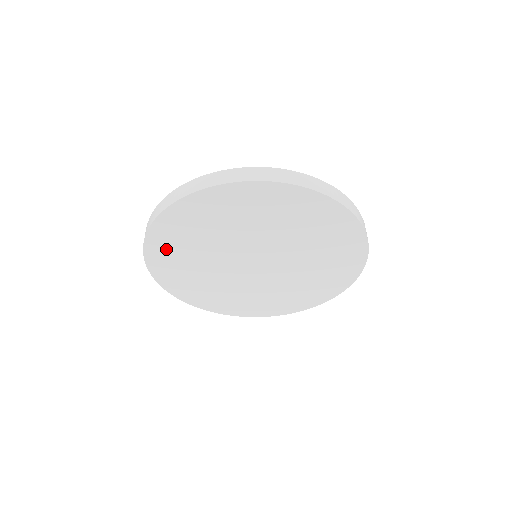
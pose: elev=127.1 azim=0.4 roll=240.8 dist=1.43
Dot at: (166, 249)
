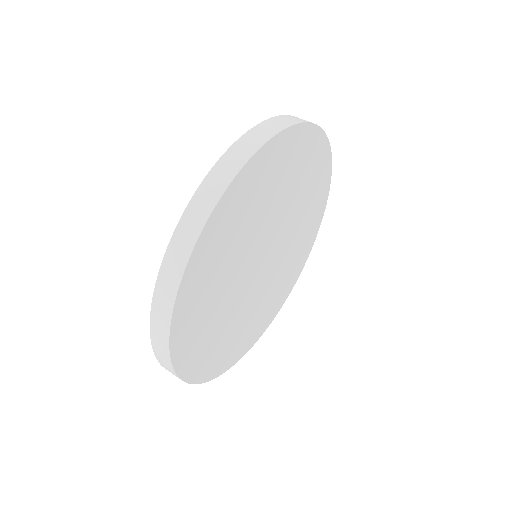
Dot at: (218, 359)
